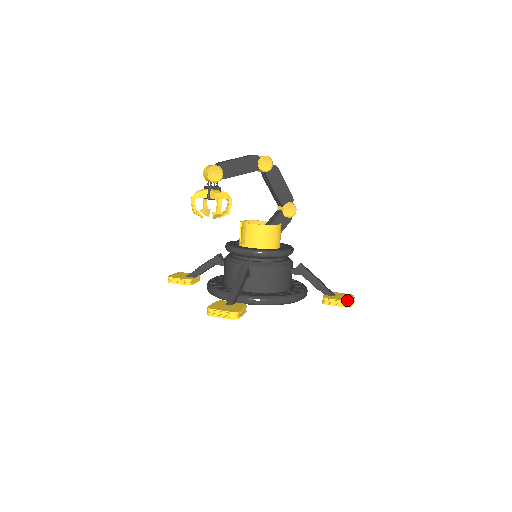
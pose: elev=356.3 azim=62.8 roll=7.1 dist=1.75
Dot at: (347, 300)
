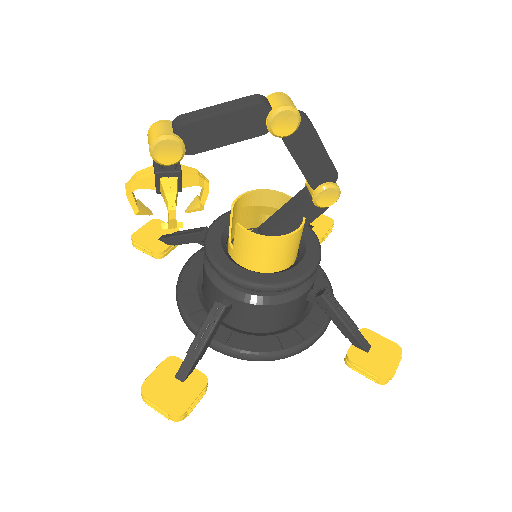
Dot at: (383, 375)
